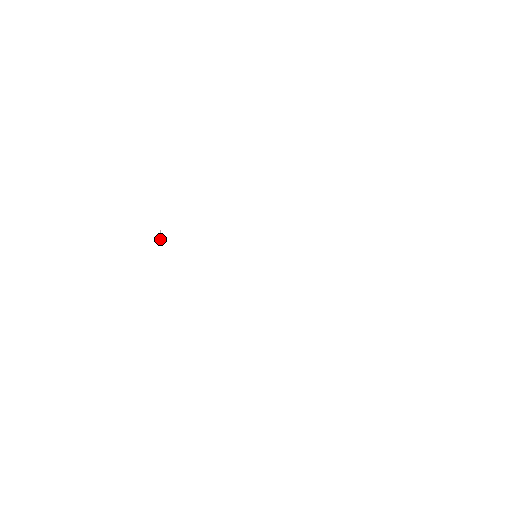
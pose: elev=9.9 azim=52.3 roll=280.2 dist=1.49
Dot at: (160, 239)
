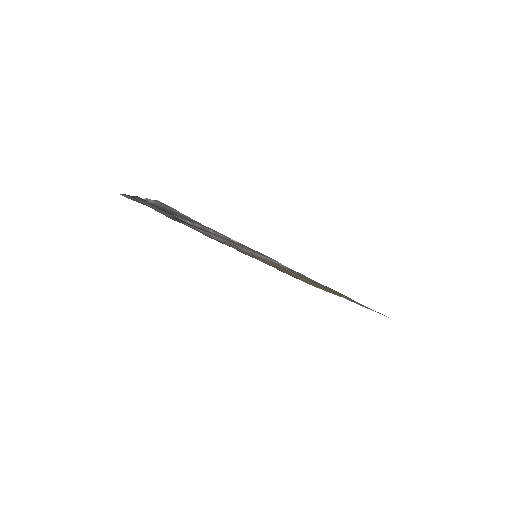
Dot at: occluded
